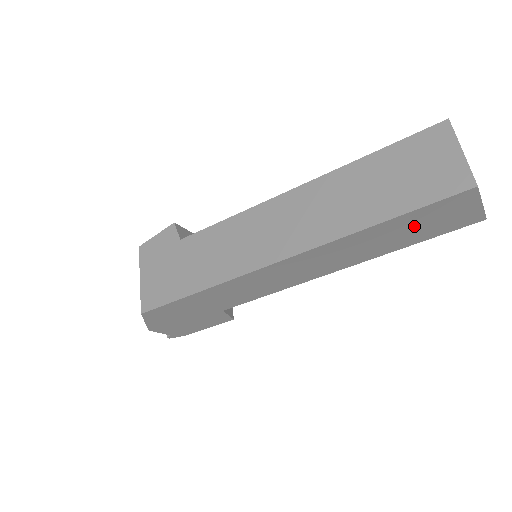
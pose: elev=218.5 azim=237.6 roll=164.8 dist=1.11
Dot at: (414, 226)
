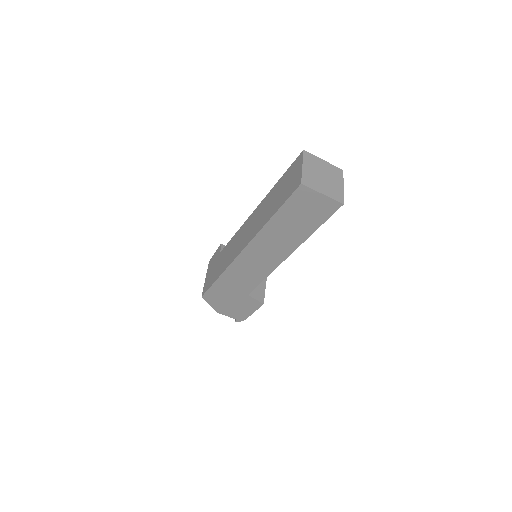
Dot at: (297, 216)
